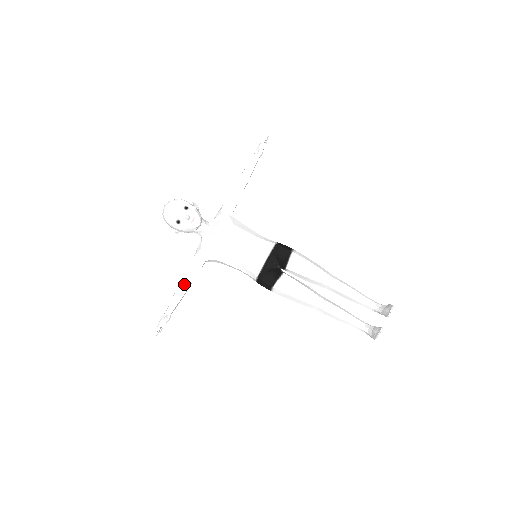
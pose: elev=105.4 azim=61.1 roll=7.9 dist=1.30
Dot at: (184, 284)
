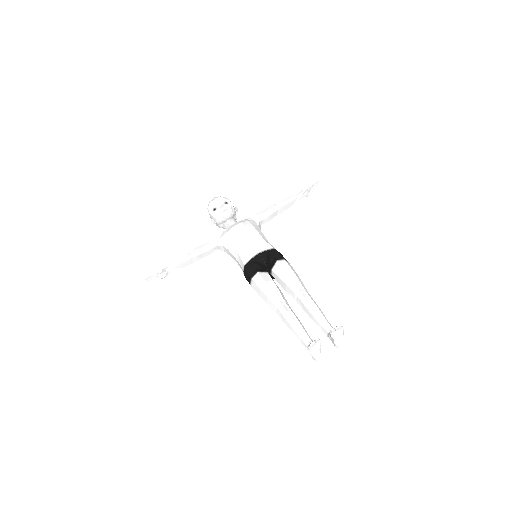
Dot at: (191, 253)
